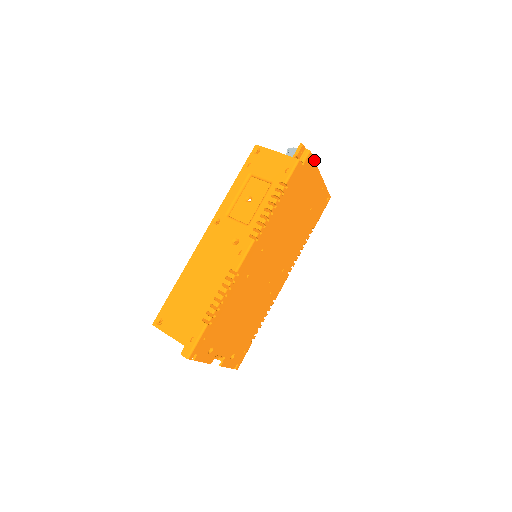
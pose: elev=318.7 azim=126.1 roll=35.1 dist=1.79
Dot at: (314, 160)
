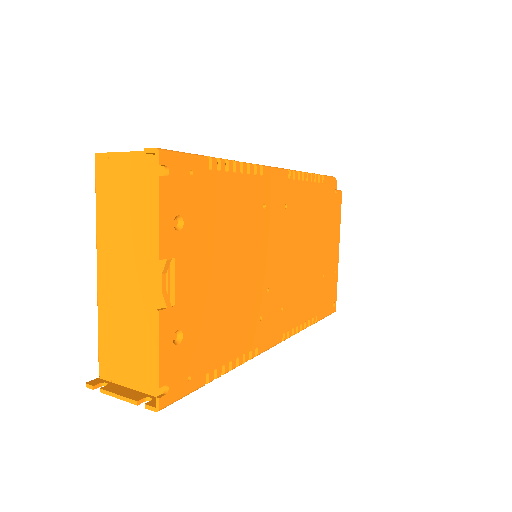
Dot at: (340, 212)
